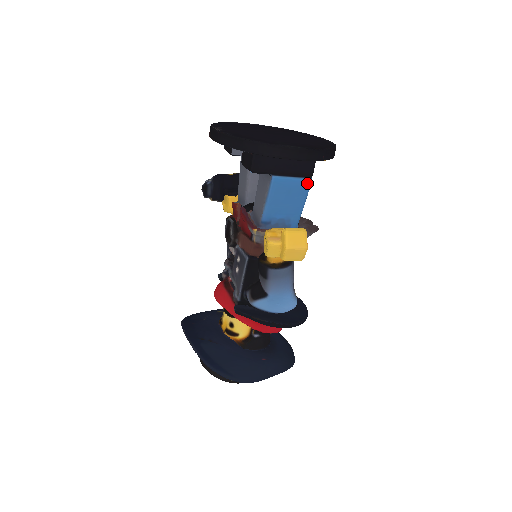
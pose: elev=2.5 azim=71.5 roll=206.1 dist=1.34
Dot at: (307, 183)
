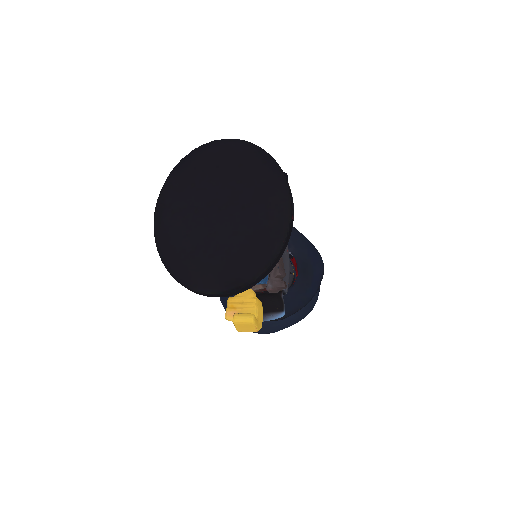
Dot at: occluded
